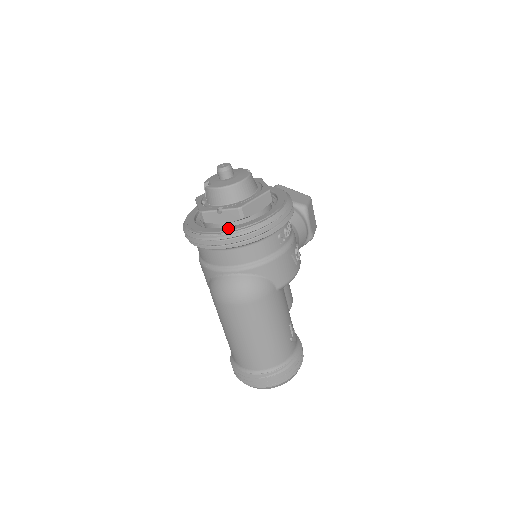
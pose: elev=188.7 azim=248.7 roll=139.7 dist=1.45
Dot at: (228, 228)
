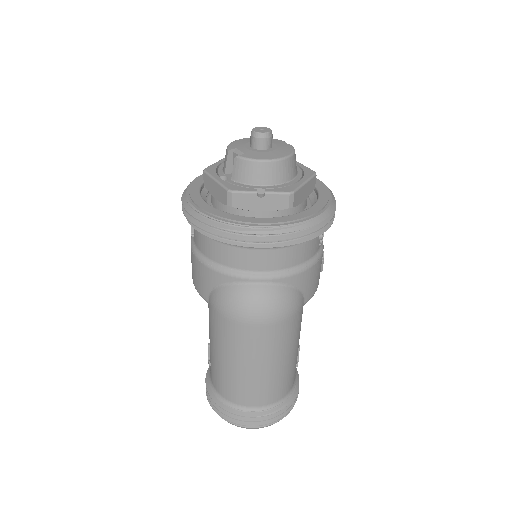
Dot at: (274, 219)
